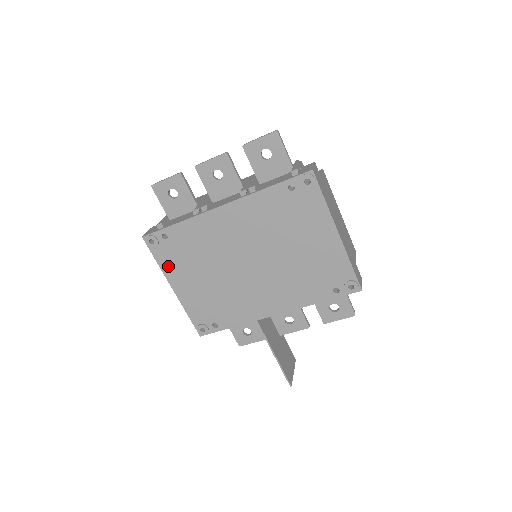
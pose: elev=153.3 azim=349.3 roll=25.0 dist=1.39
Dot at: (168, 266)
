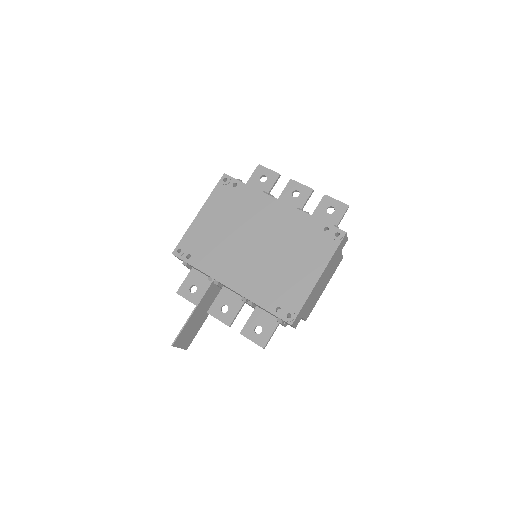
Dot at: (214, 200)
